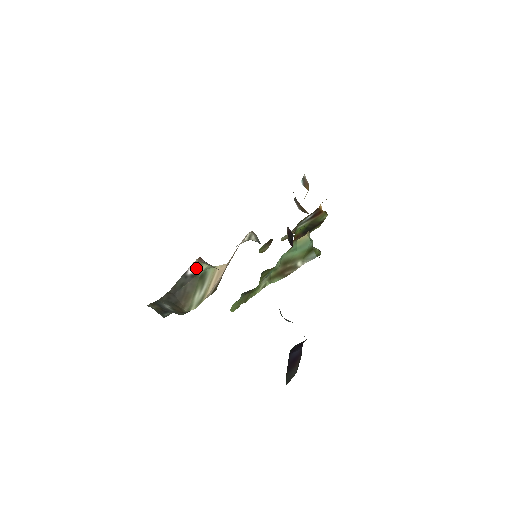
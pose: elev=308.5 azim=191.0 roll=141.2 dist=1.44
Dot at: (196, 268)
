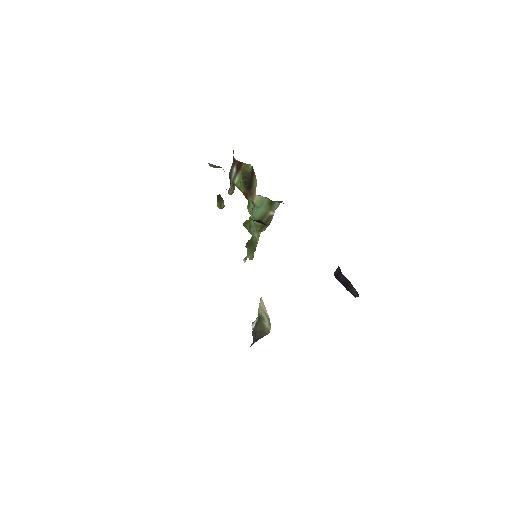
Dot at: (254, 322)
